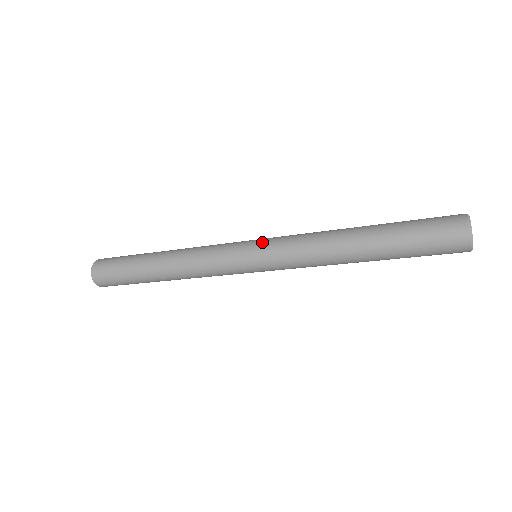
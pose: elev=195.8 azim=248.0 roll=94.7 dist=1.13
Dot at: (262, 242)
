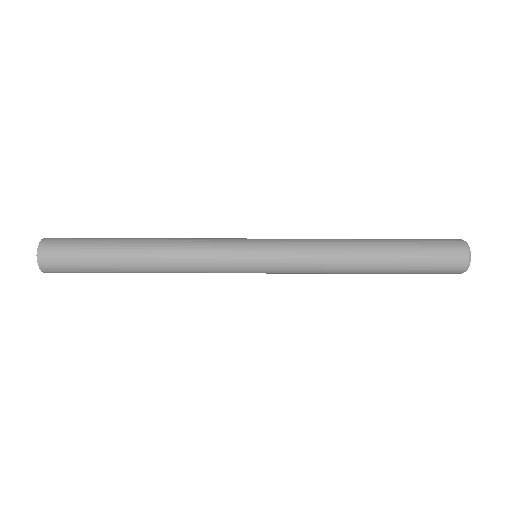
Dot at: (269, 241)
